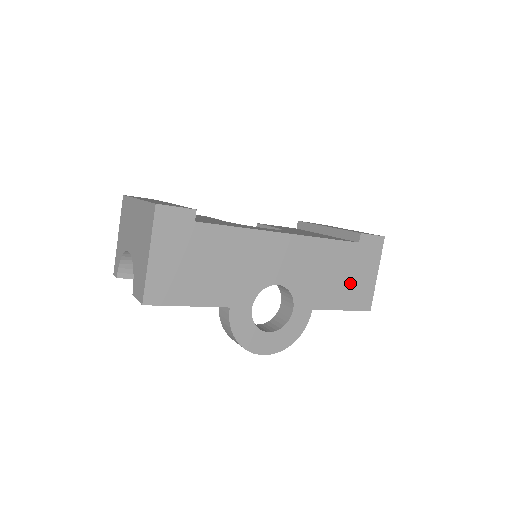
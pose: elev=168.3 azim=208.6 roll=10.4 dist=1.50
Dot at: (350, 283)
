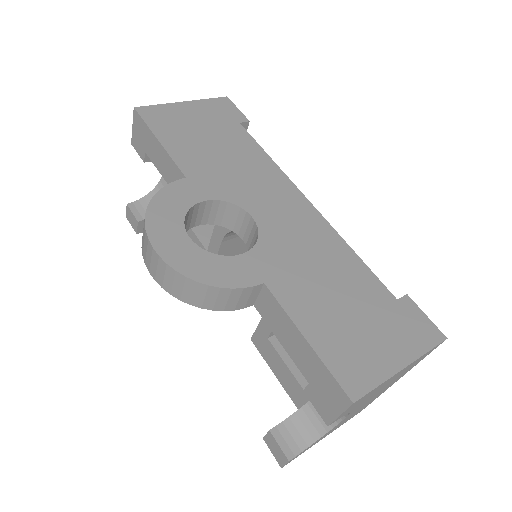
Dot at: (347, 324)
